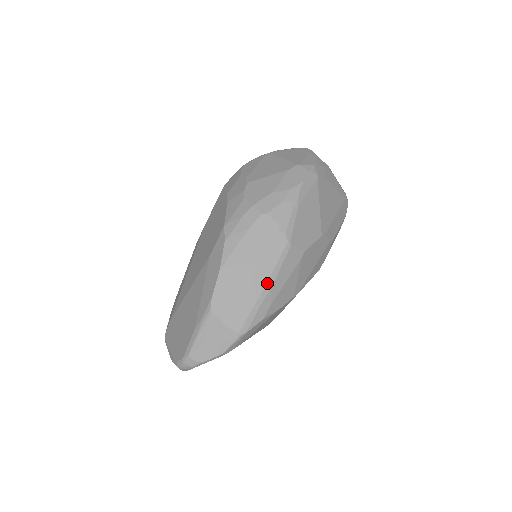
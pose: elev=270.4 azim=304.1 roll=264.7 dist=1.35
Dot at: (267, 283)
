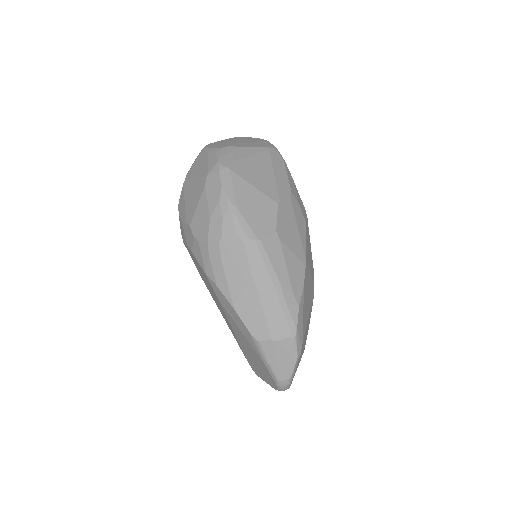
Dot at: (273, 284)
